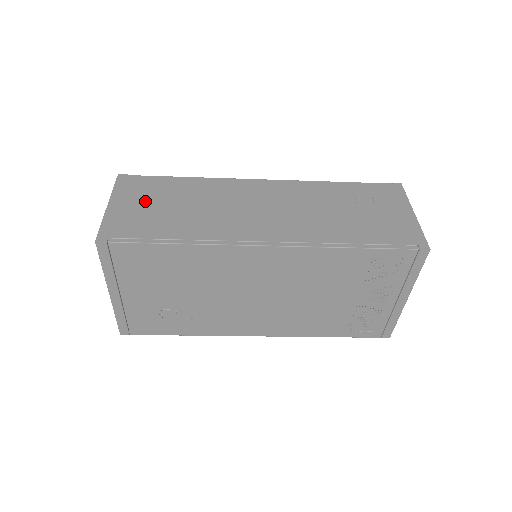
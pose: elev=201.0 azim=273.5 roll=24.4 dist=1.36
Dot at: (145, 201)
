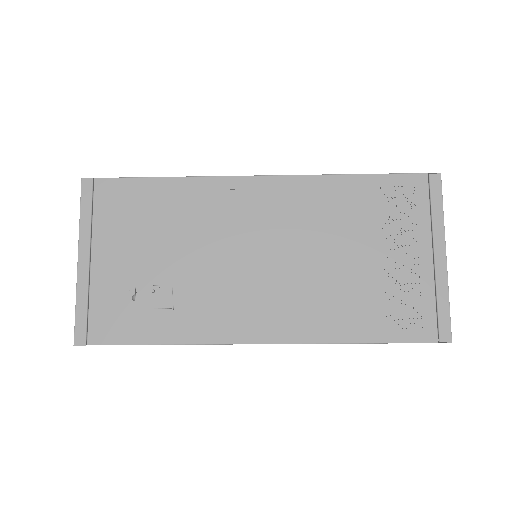
Dot at: occluded
